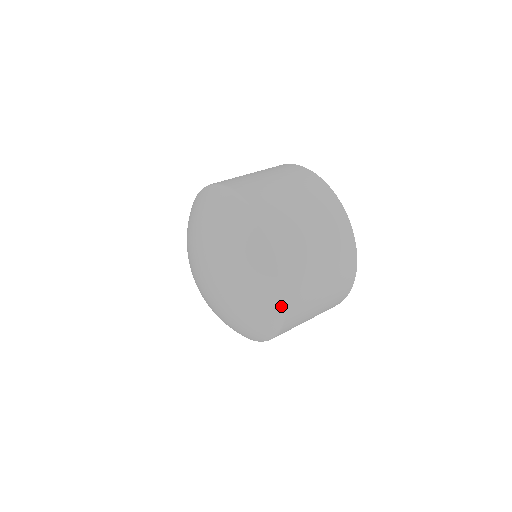
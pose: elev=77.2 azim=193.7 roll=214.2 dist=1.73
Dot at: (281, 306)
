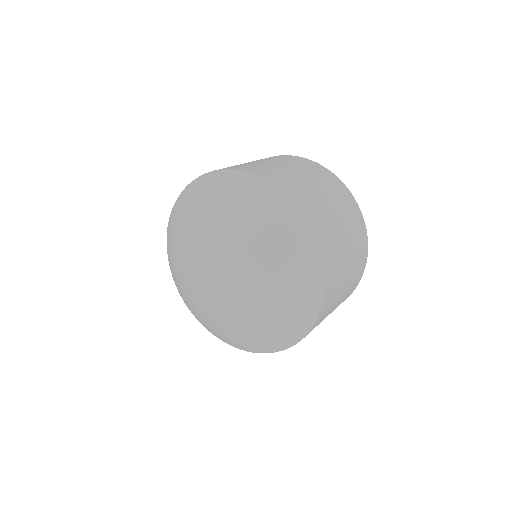
Dot at: (298, 218)
